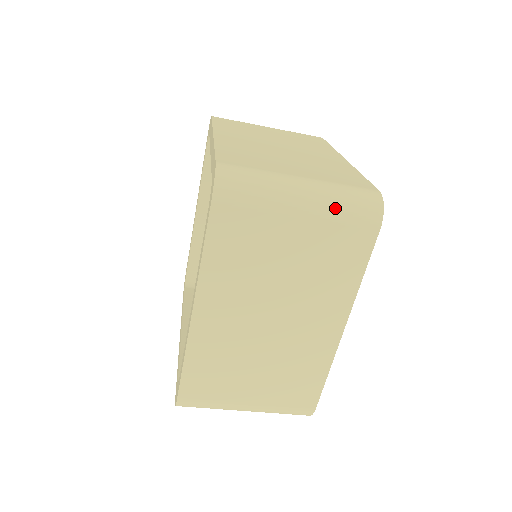
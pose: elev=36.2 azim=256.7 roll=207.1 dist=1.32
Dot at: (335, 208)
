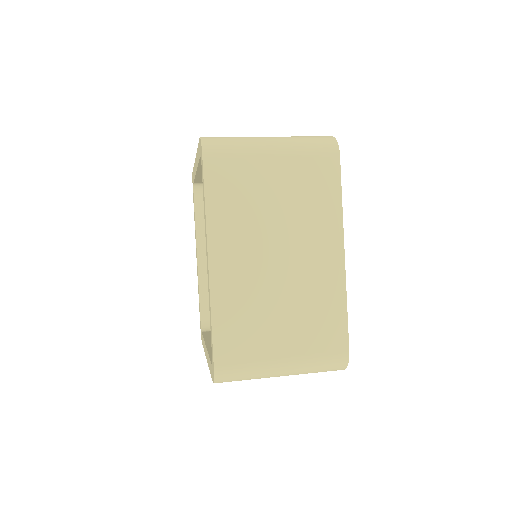
Dot at: (307, 373)
